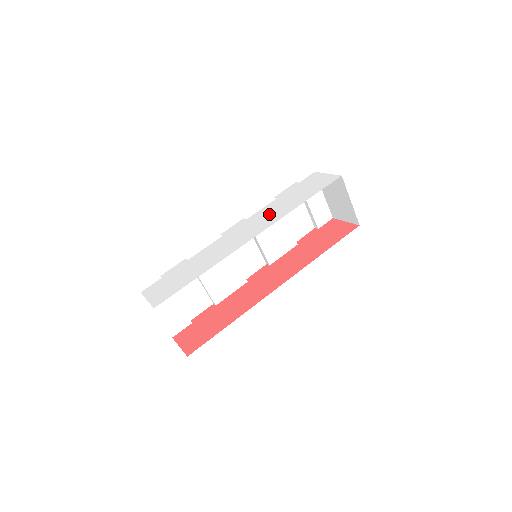
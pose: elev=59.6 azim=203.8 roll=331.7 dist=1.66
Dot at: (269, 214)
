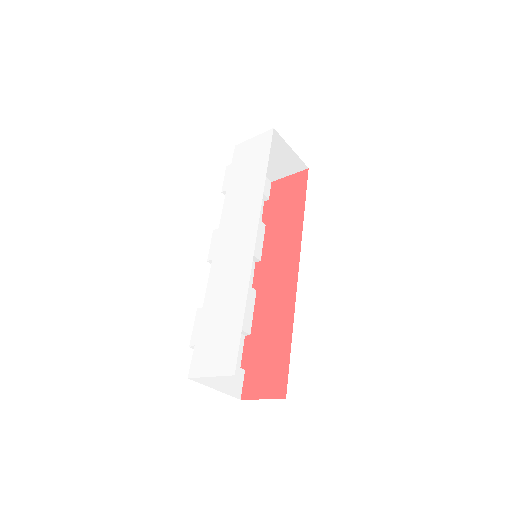
Dot at: (241, 206)
